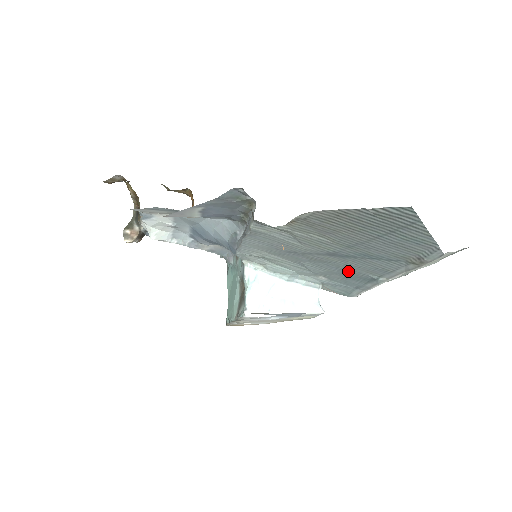
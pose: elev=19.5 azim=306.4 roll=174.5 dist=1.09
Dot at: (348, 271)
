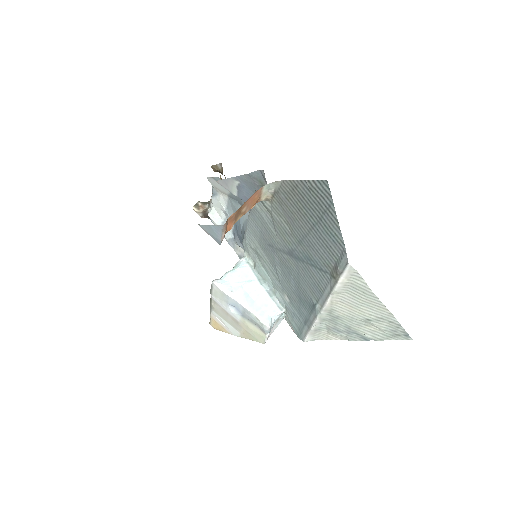
Dot at: (300, 288)
